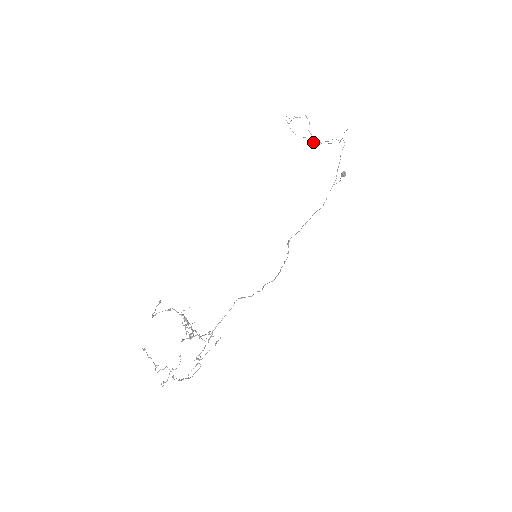
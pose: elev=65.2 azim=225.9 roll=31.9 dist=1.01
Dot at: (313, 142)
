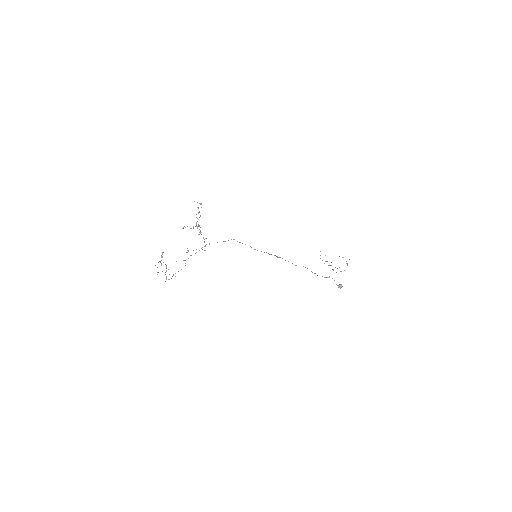
Dot at: occluded
